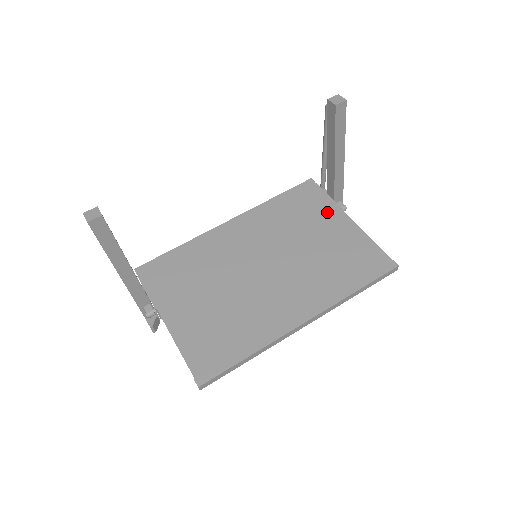
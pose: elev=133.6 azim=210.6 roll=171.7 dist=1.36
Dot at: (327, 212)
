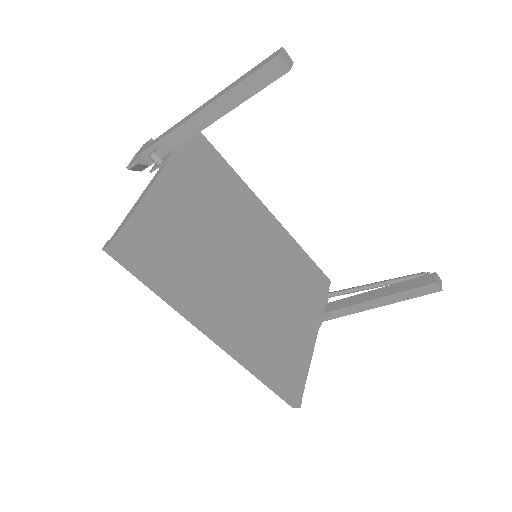
Dot at: (313, 311)
